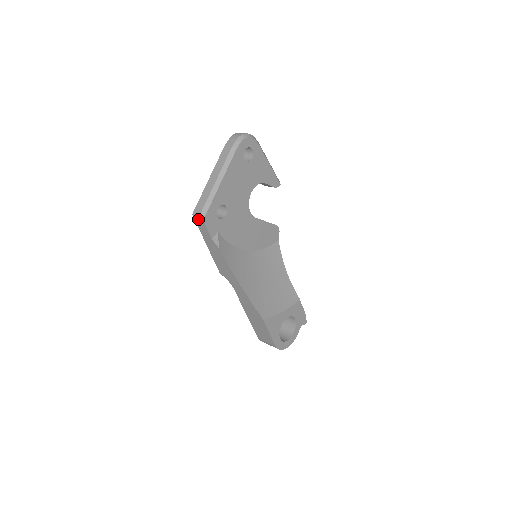
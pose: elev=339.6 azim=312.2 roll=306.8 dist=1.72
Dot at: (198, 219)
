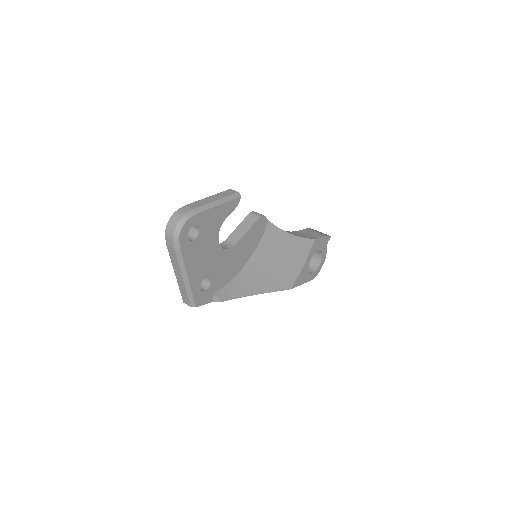
Dot at: occluded
